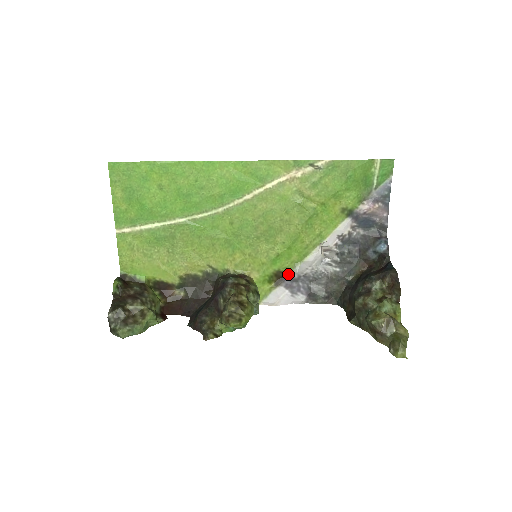
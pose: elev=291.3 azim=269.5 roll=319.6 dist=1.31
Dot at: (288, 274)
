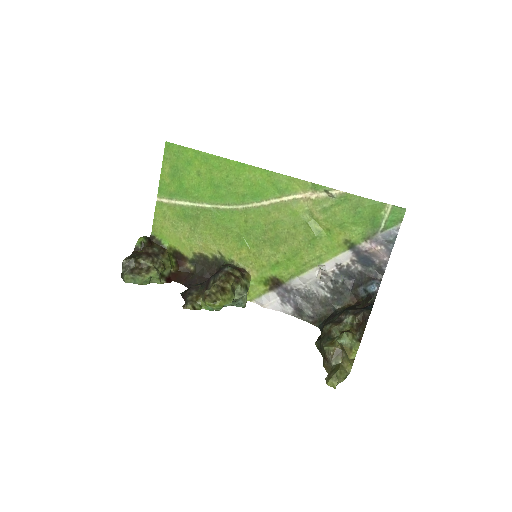
Dot at: (283, 283)
